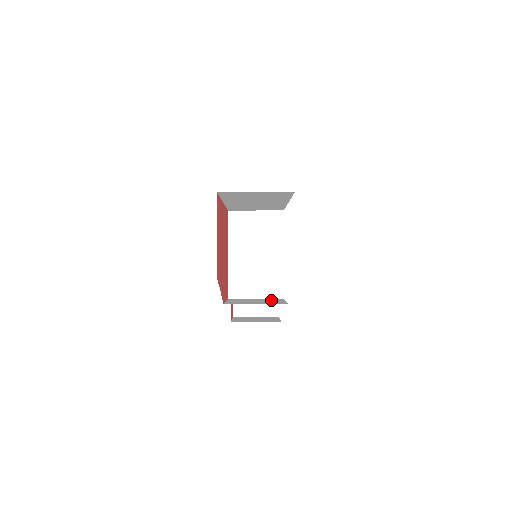
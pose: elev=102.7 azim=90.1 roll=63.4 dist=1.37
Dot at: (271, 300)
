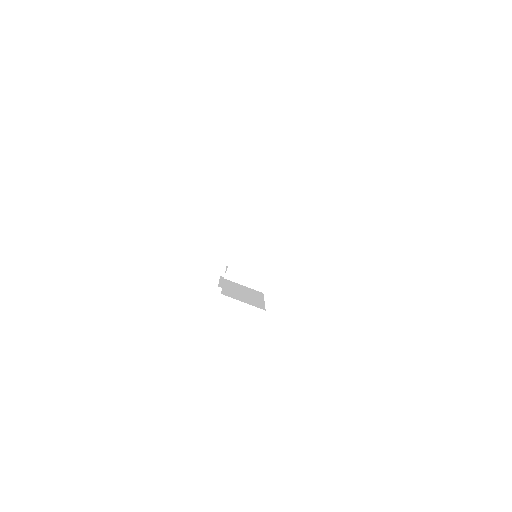
Dot at: (254, 293)
